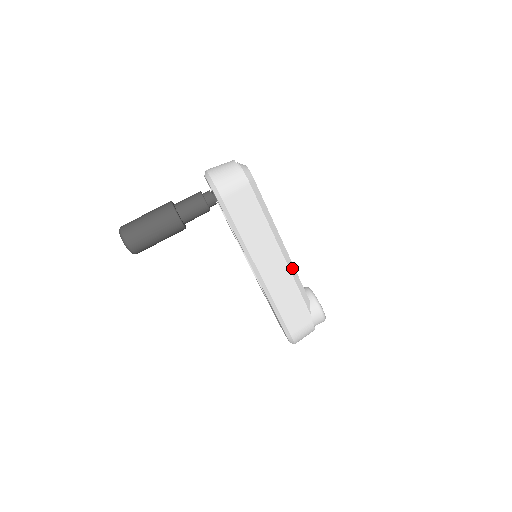
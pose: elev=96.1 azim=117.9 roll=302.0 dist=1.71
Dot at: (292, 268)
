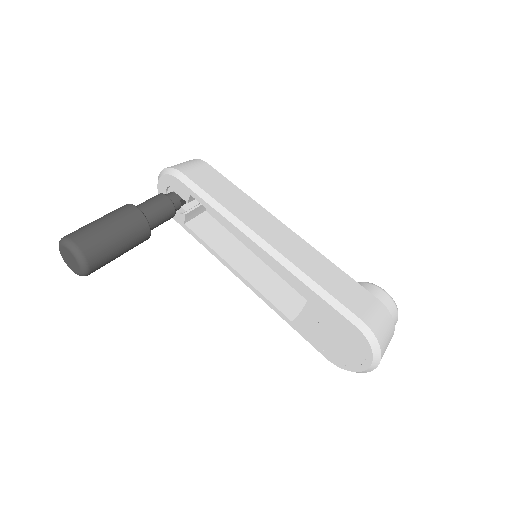
Dot at: occluded
